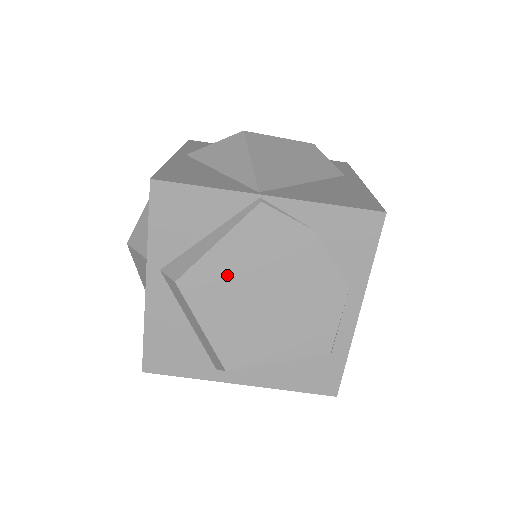
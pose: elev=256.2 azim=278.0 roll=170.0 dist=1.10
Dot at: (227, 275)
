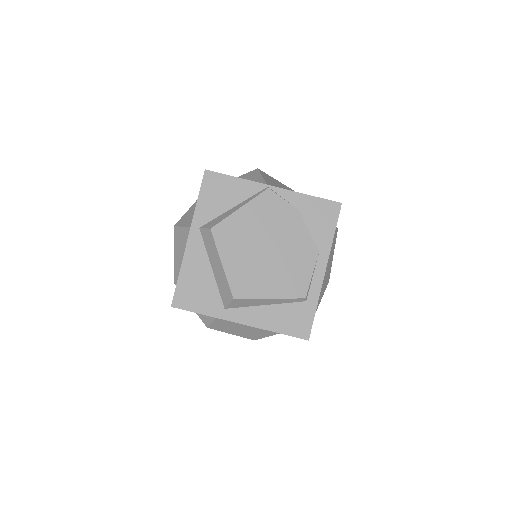
Dot at: (243, 230)
